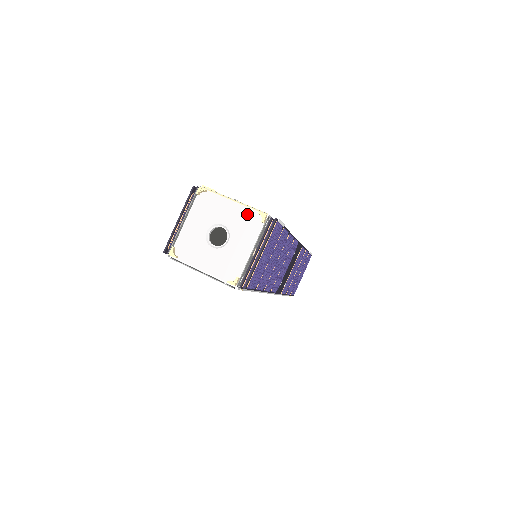
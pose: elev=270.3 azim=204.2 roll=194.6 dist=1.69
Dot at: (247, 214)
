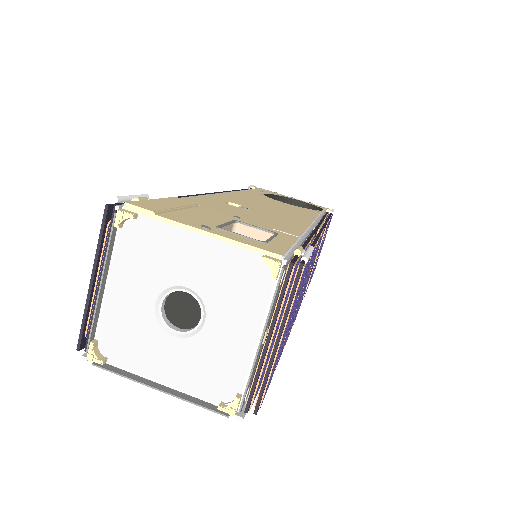
Dot at: (235, 260)
